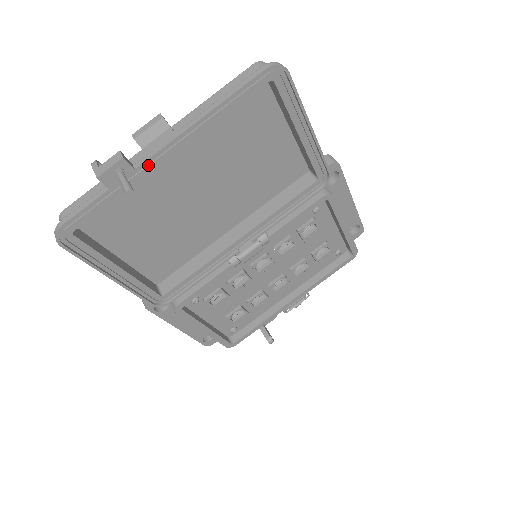
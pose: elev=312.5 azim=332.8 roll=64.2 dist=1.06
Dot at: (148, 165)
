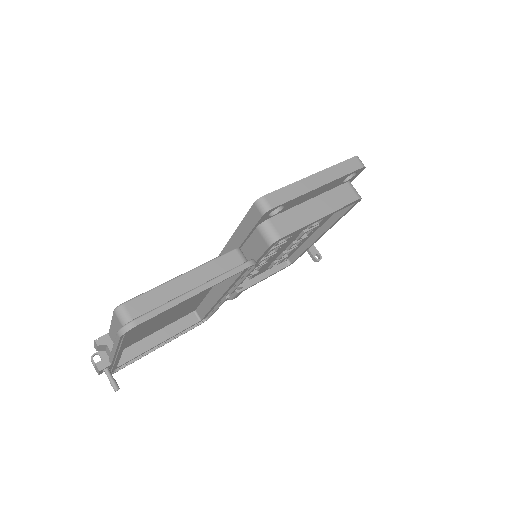
Dot at: (116, 359)
